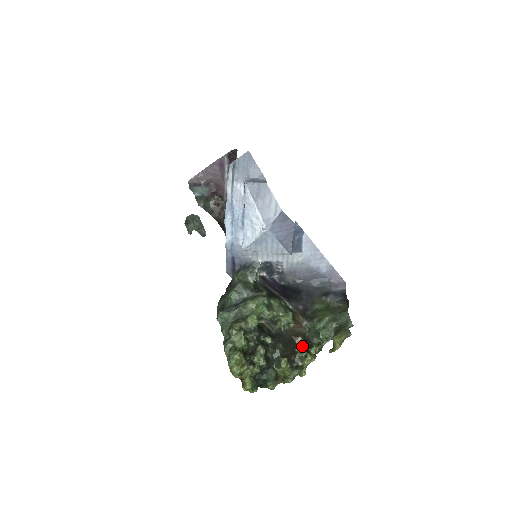
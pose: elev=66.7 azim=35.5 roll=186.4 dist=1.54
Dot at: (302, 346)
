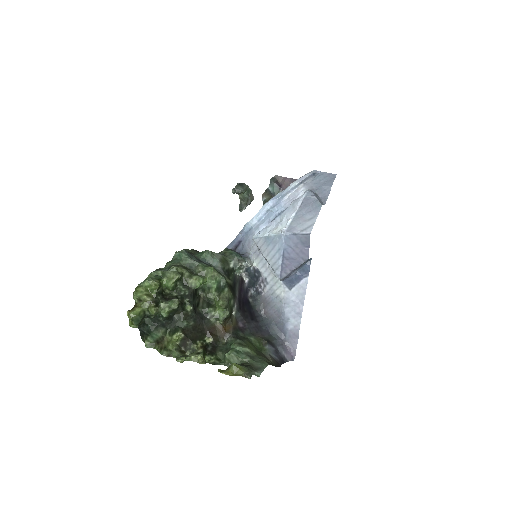
Dot at: (206, 345)
